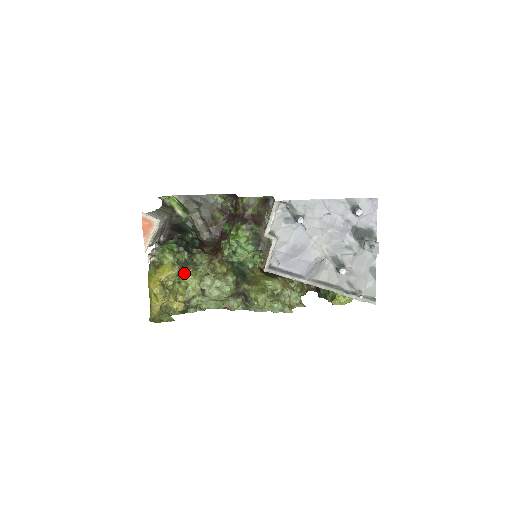
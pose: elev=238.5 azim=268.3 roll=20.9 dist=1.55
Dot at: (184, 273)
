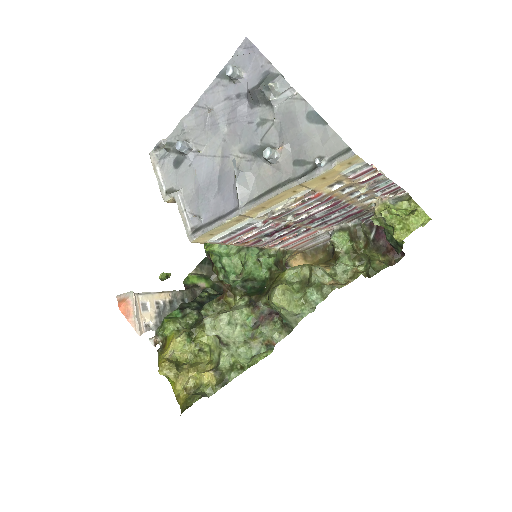
Dot at: (197, 334)
